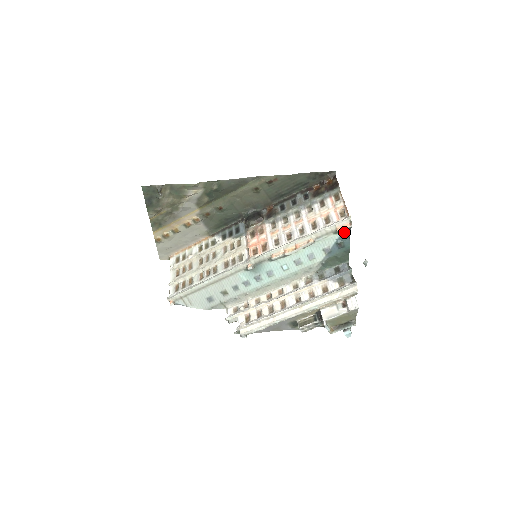
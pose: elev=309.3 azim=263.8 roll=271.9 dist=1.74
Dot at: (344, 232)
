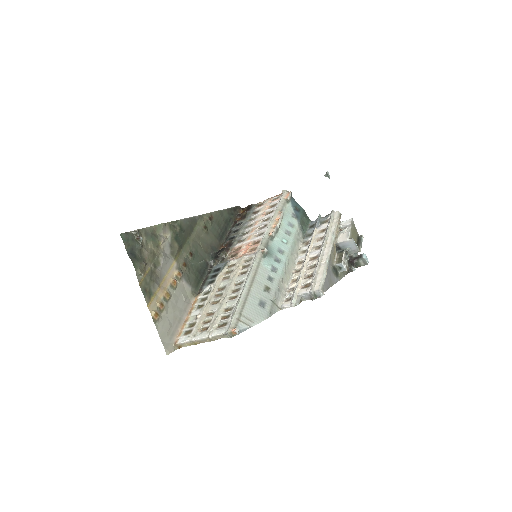
Dot at: (291, 200)
